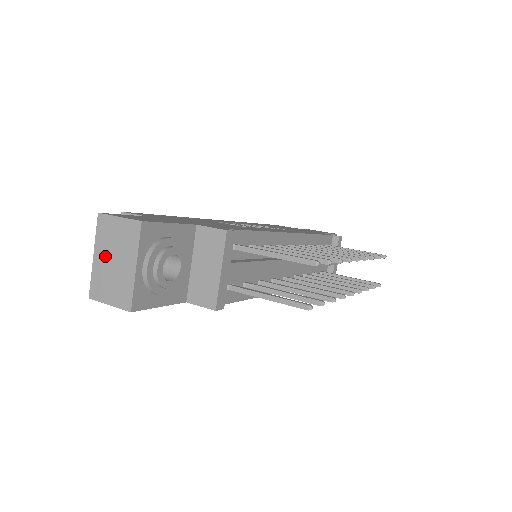
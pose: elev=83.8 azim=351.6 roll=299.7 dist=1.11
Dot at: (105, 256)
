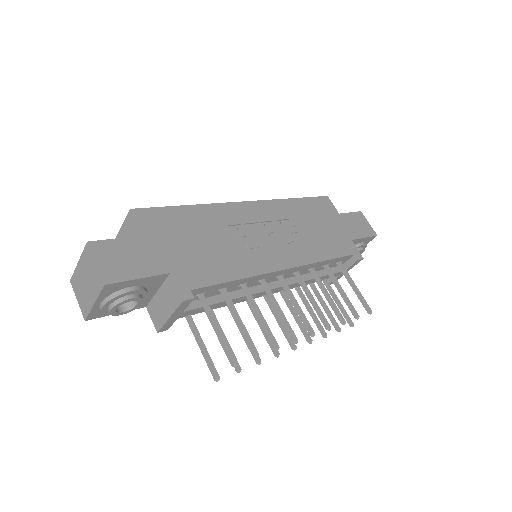
Dot at: (83, 273)
